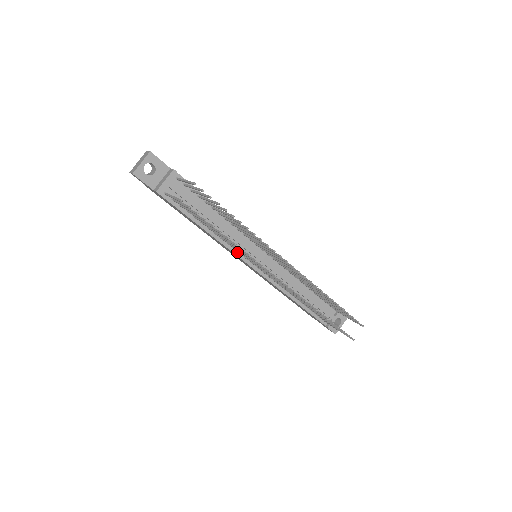
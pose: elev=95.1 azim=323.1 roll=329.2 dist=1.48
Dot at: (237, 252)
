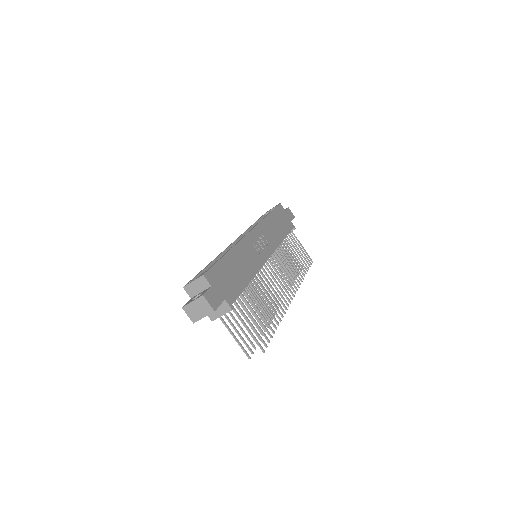
Dot at: occluded
